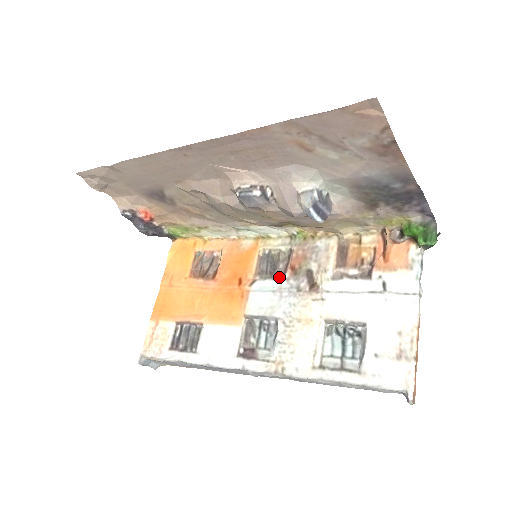
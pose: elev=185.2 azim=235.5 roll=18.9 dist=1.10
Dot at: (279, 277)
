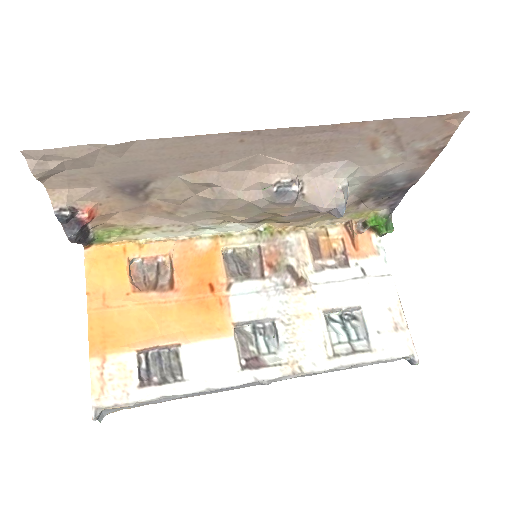
Dot at: (258, 276)
